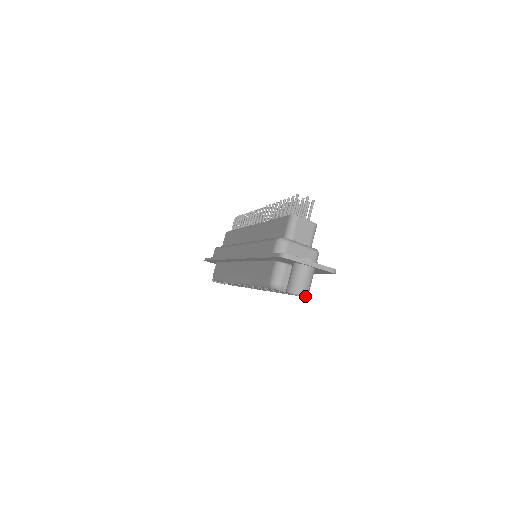
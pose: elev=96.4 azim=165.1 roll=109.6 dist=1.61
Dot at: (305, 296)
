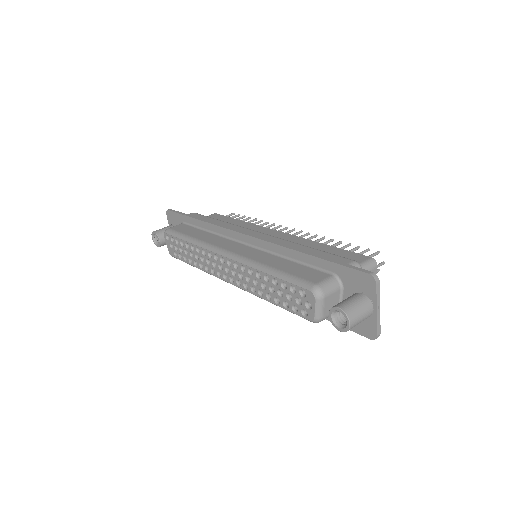
Dot at: (350, 328)
